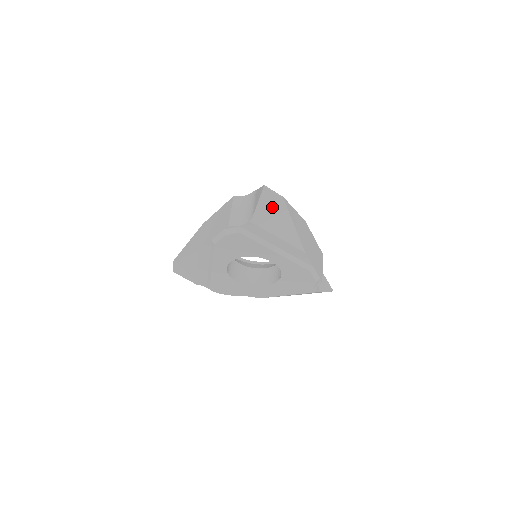
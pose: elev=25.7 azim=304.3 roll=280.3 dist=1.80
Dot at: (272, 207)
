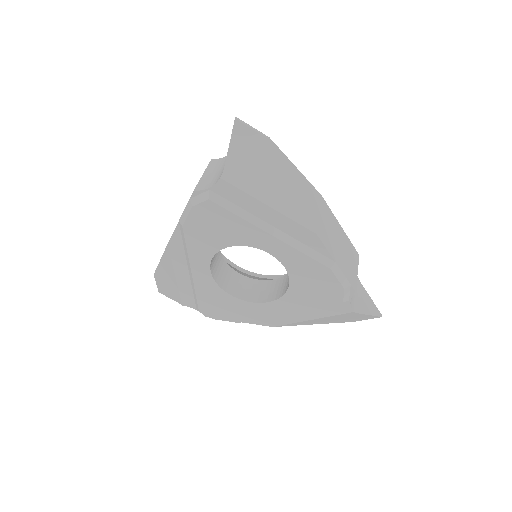
Dot at: (252, 154)
